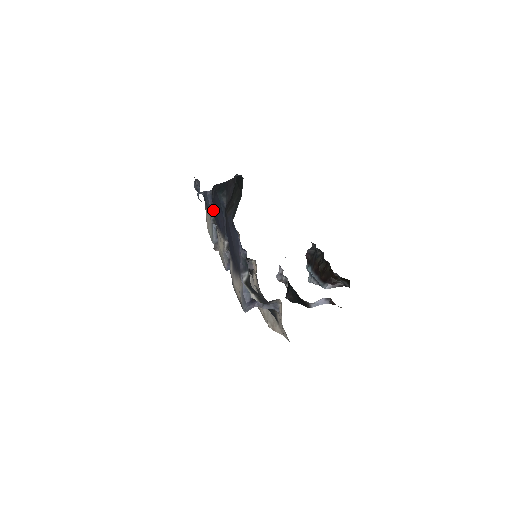
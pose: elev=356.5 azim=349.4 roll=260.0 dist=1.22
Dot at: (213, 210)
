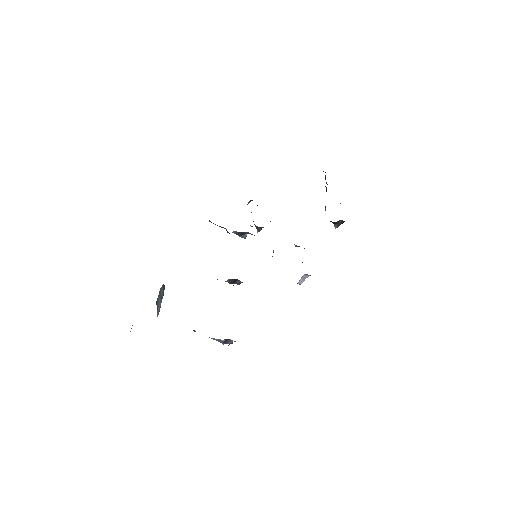
Dot at: occluded
